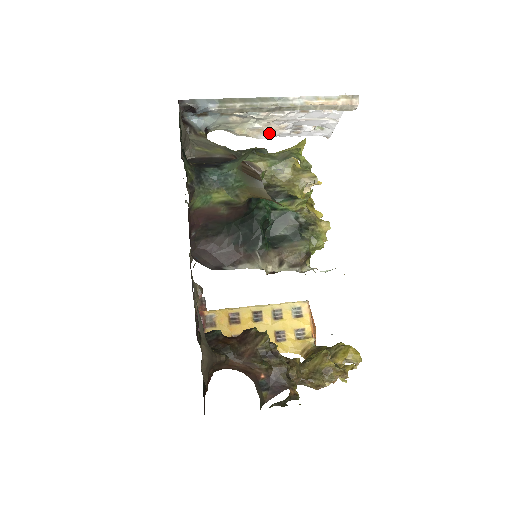
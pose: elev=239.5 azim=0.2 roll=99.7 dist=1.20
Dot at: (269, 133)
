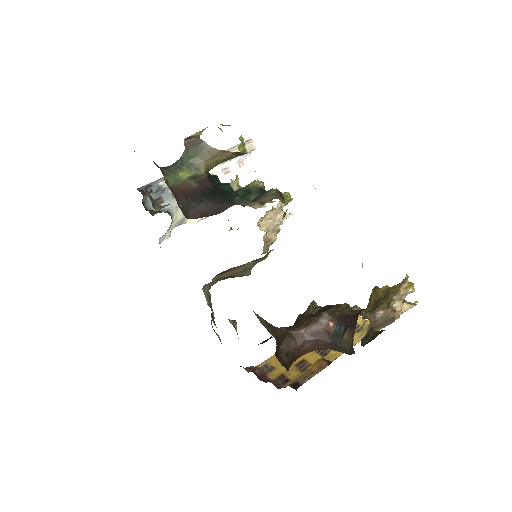
Dot at: occluded
